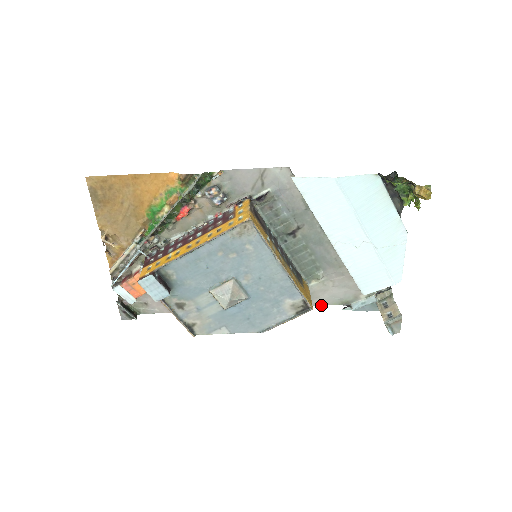
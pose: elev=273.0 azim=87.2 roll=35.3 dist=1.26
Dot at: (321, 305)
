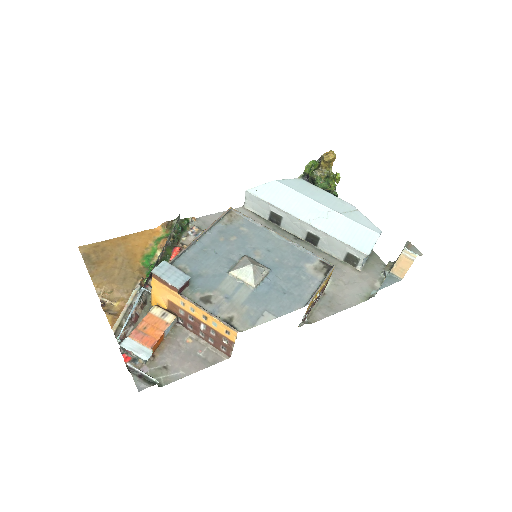
Dot at: occluded
